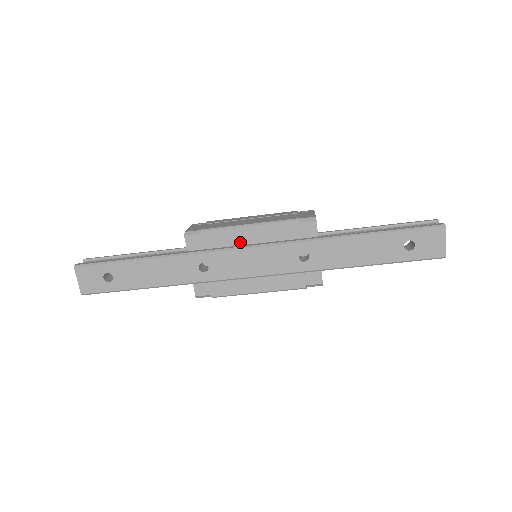
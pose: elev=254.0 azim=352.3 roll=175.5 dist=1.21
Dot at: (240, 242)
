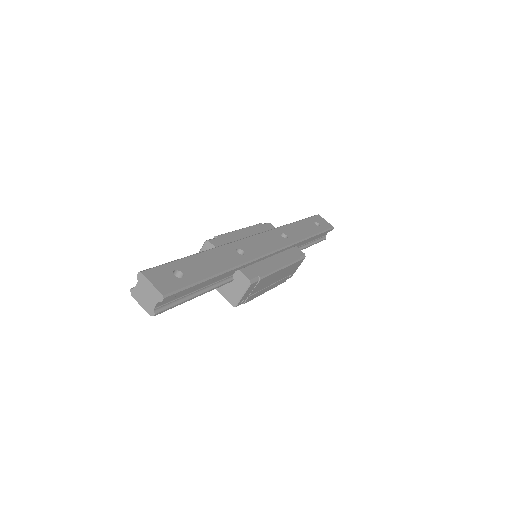
Dot at: occluded
